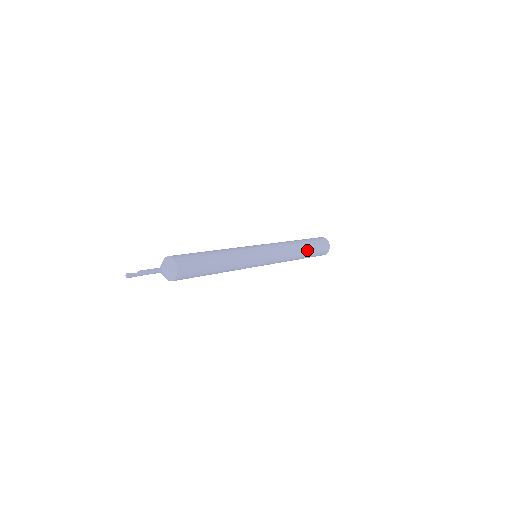
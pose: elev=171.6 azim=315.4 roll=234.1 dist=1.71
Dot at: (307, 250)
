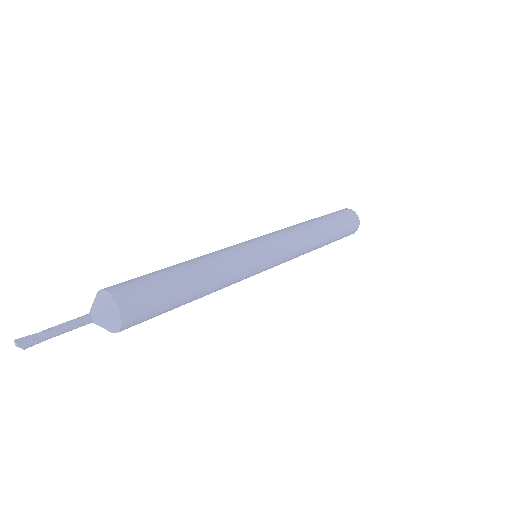
Dot at: (324, 222)
